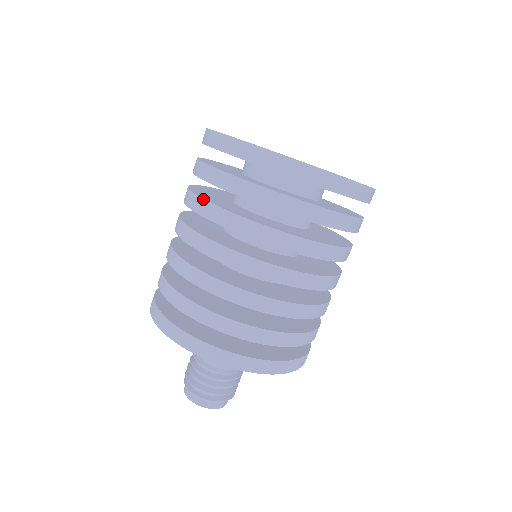
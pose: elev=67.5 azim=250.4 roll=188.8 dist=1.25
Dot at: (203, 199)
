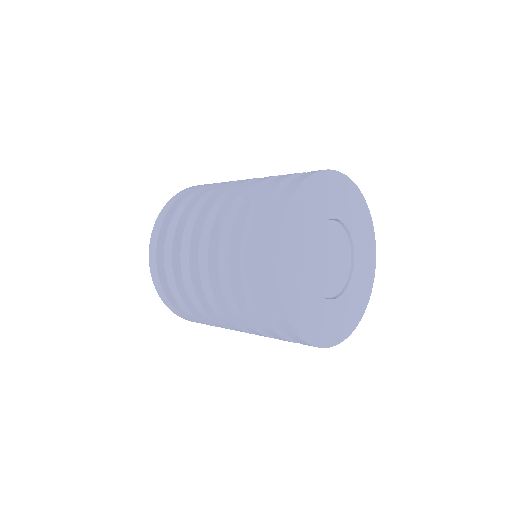
Dot at: (239, 209)
